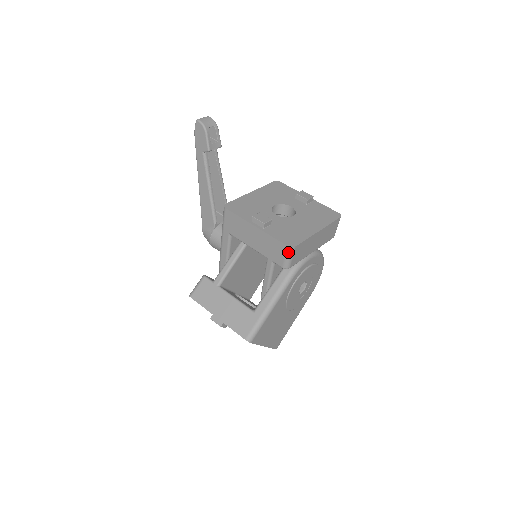
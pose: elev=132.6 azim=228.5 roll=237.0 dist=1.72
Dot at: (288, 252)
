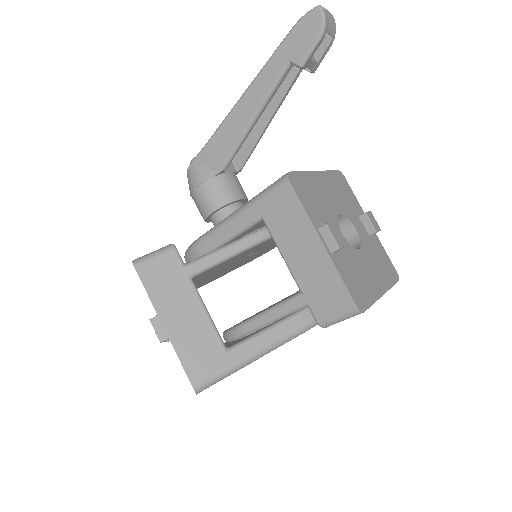
Dot at: (349, 313)
